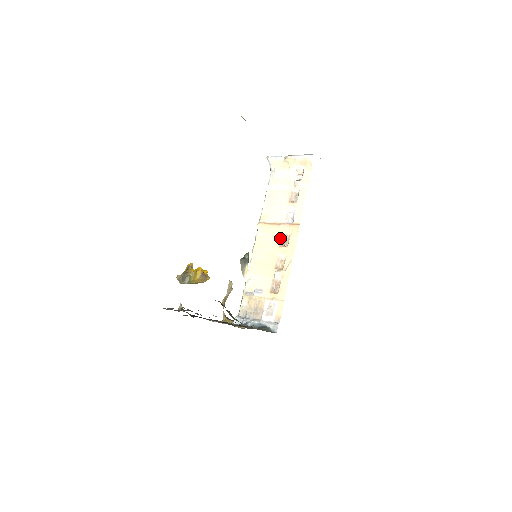
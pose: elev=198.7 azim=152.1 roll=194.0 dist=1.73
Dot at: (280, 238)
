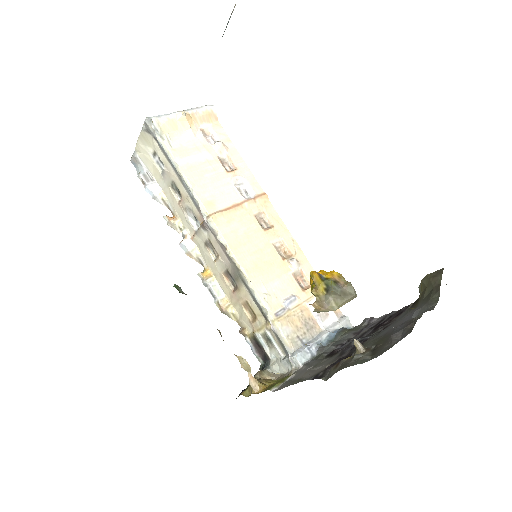
Dot at: (256, 221)
